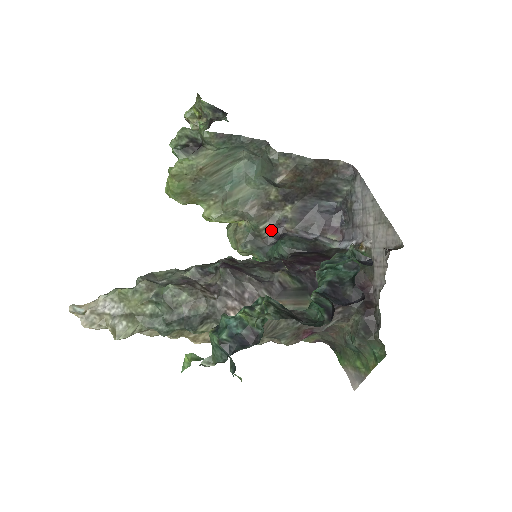
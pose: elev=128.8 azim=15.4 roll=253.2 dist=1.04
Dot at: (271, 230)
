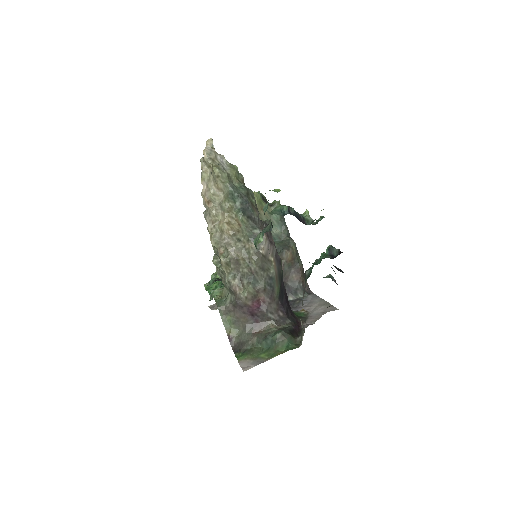
Dot at: occluded
